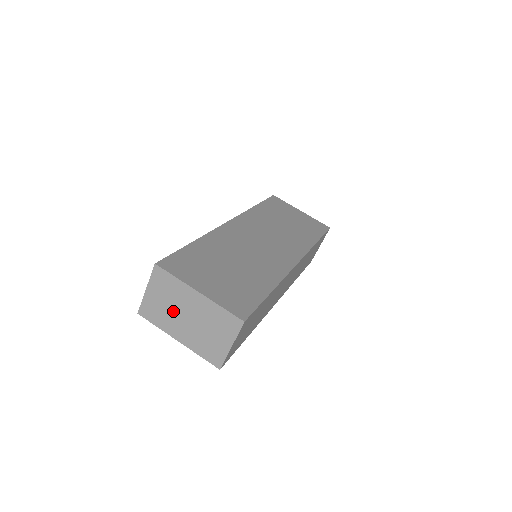
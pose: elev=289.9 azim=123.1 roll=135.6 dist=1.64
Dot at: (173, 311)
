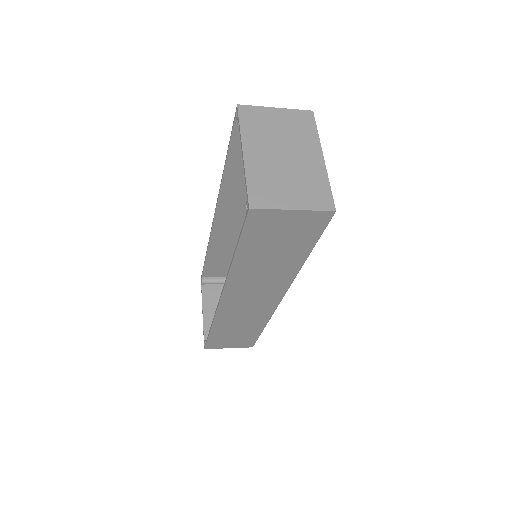
Dot at: (277, 139)
